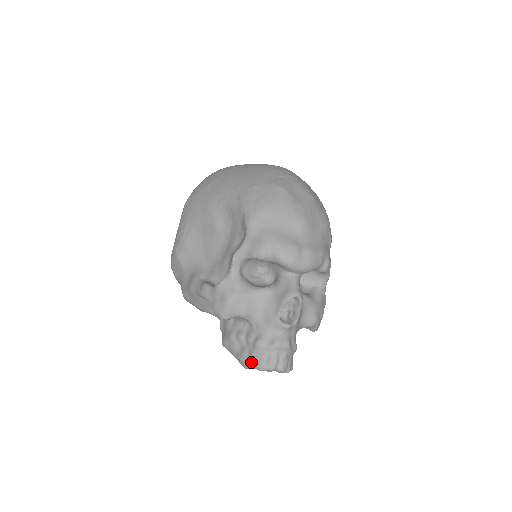
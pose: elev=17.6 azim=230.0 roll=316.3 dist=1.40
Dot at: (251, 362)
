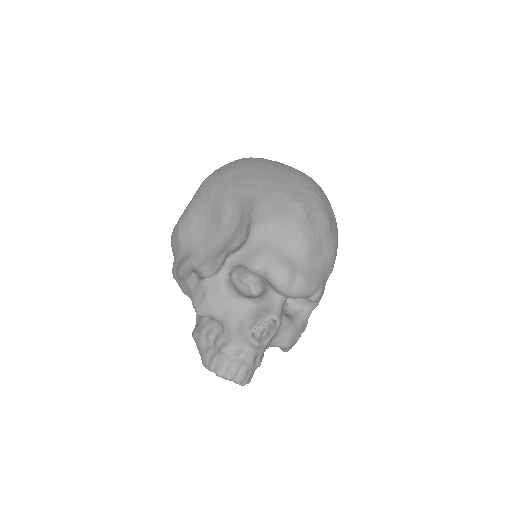
Dot at: (211, 365)
